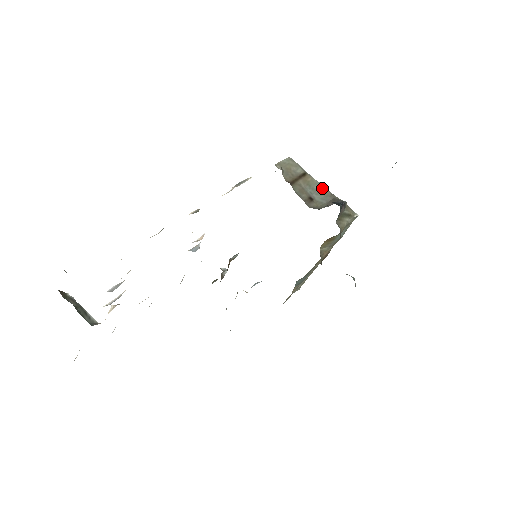
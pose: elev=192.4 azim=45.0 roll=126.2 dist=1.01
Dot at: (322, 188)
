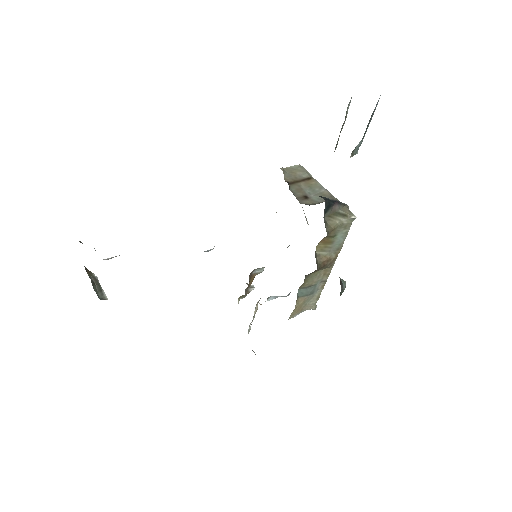
Dot at: (324, 191)
